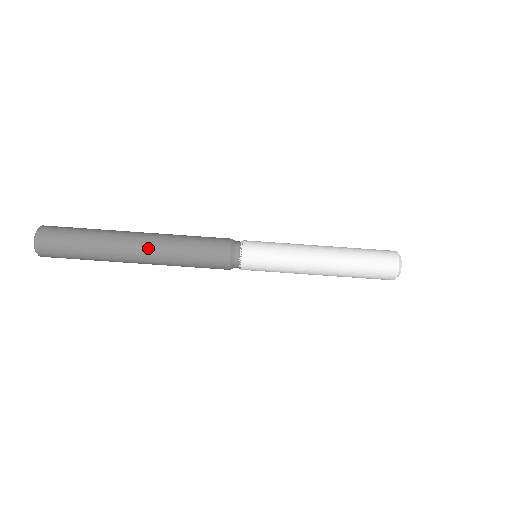
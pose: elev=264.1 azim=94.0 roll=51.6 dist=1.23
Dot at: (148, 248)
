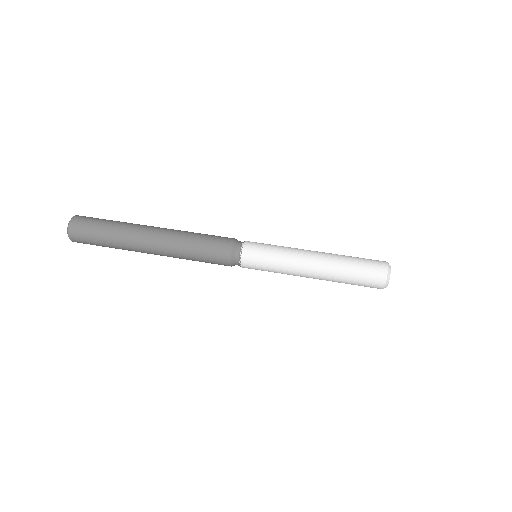
Dot at: (166, 229)
